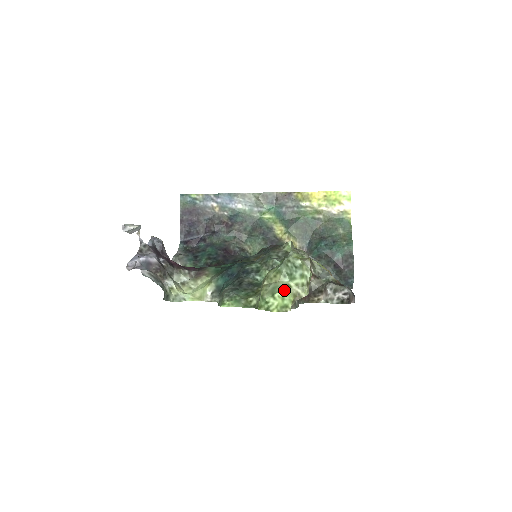
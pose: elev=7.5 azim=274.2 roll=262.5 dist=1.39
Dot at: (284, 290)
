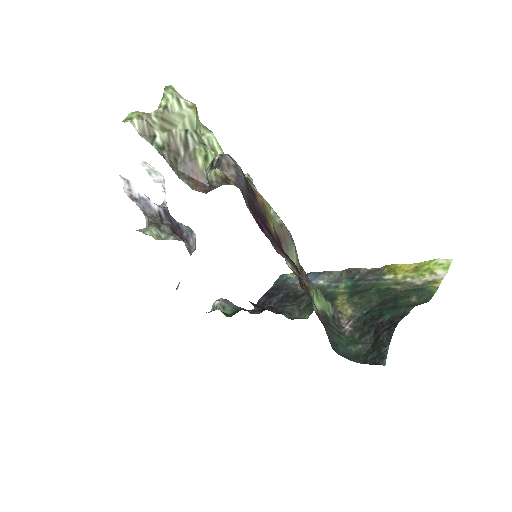
Dot at: (144, 112)
